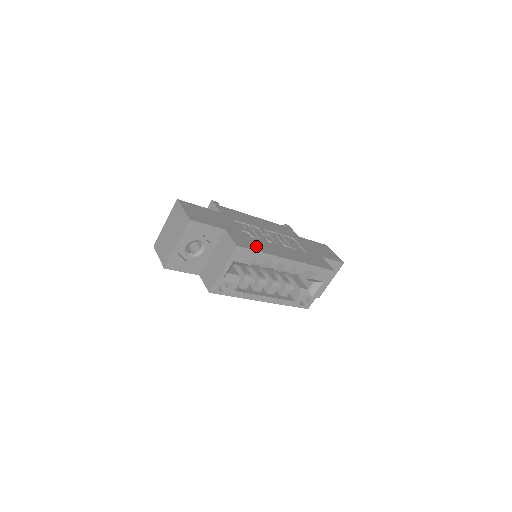
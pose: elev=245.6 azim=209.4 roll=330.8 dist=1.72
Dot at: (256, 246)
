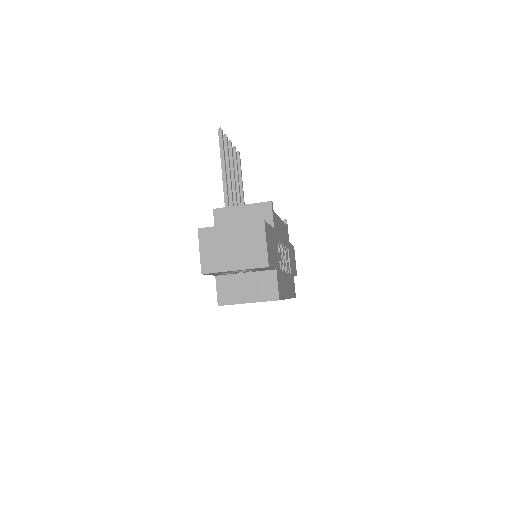
Dot at: (283, 289)
